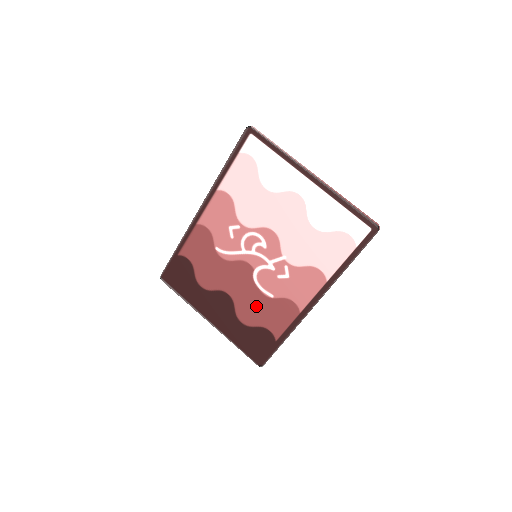
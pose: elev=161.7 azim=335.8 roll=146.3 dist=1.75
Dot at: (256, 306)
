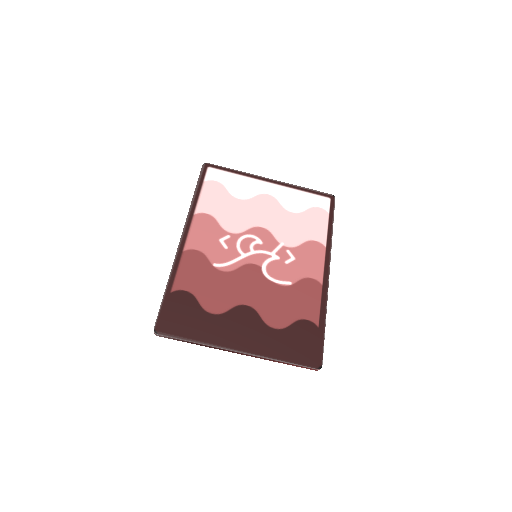
Dot at: (281, 301)
